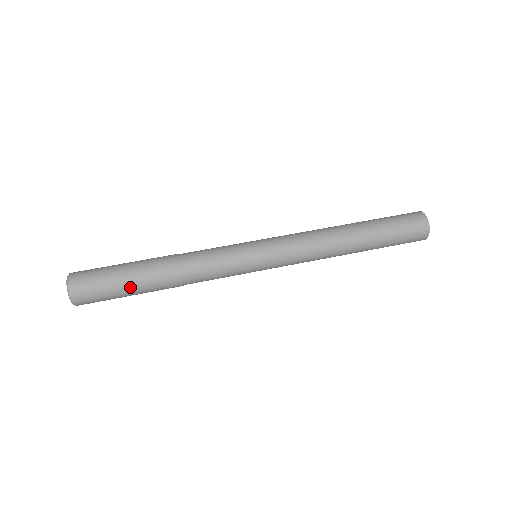
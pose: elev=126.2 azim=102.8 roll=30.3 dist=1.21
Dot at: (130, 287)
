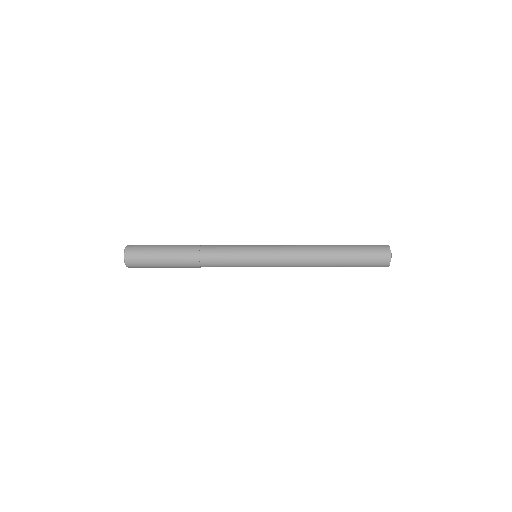
Dot at: (164, 255)
